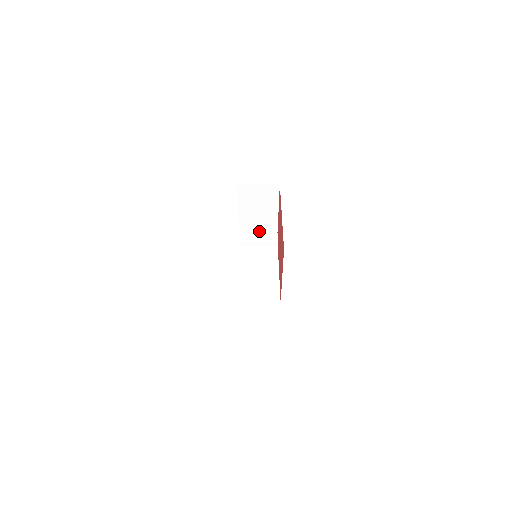
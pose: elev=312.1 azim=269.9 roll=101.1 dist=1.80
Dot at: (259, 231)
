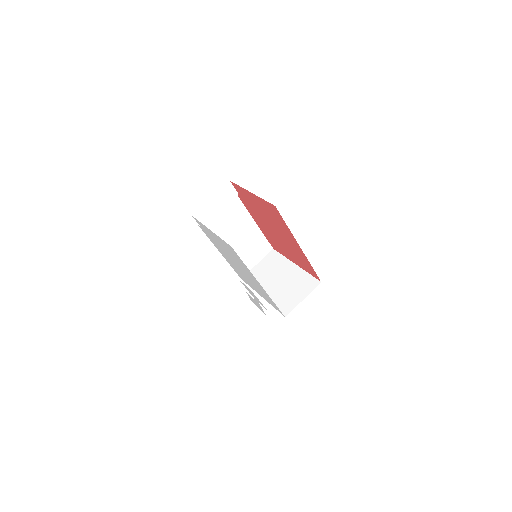
Dot at: (212, 197)
